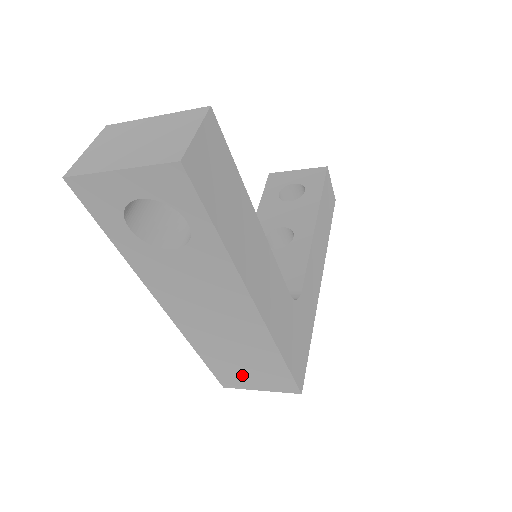
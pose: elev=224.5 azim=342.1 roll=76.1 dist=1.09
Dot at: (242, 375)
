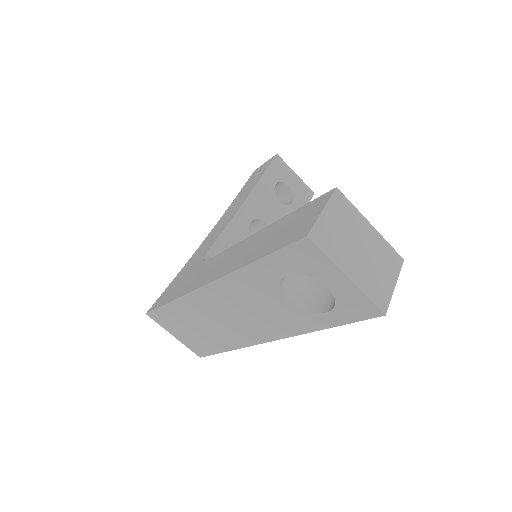
Dot at: (179, 327)
